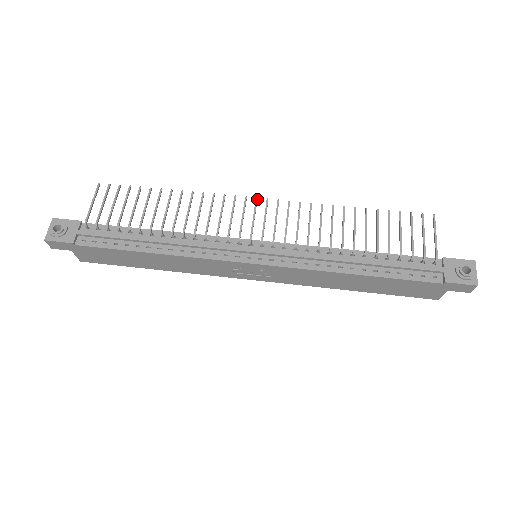
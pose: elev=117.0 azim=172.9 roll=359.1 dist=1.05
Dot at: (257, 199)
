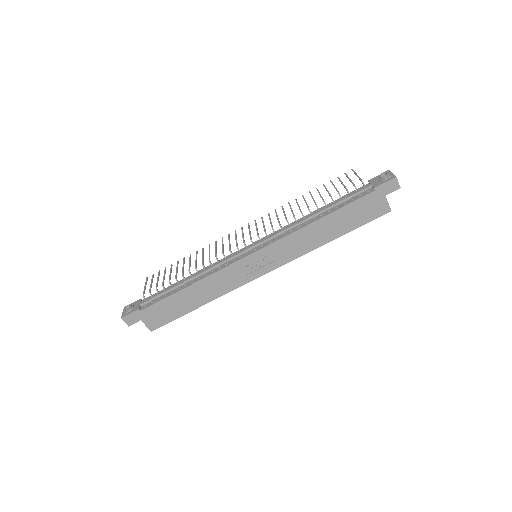
Dot at: (242, 228)
